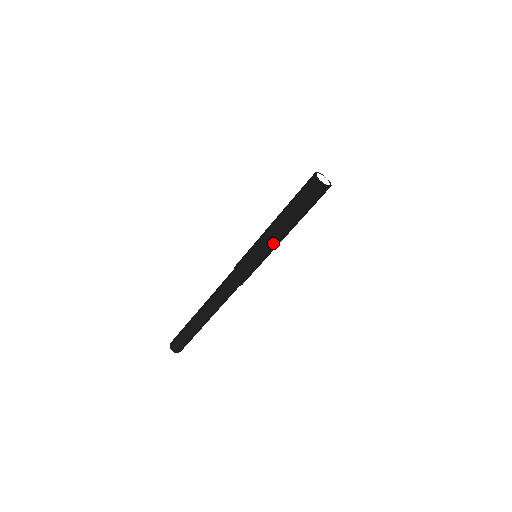
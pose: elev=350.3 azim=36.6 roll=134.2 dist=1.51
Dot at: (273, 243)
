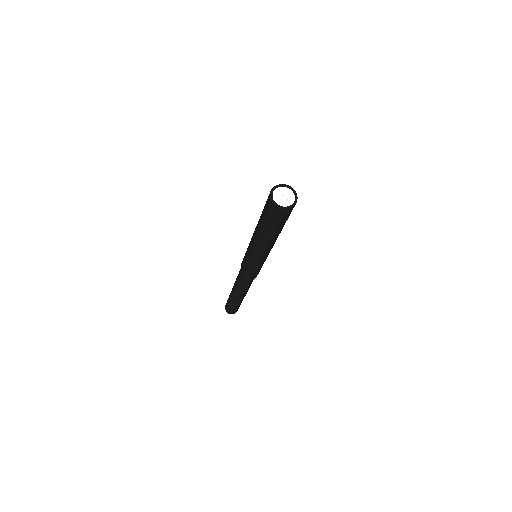
Dot at: (269, 251)
